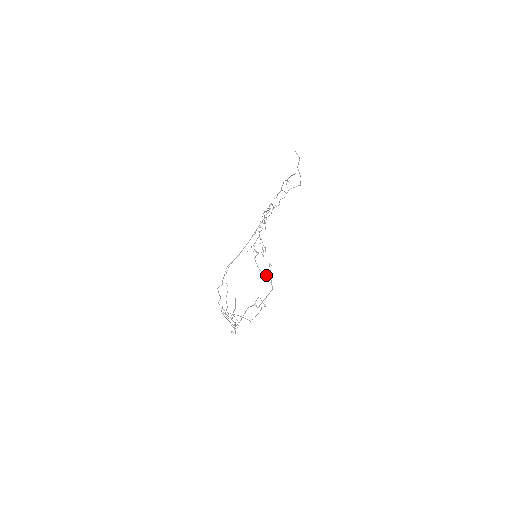
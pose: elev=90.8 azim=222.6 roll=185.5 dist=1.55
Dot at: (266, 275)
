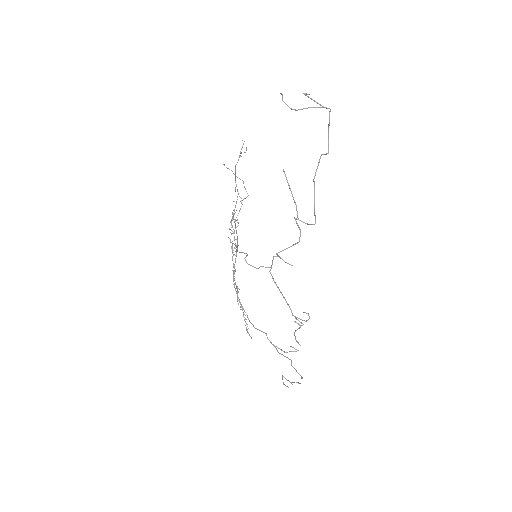
Dot at: (309, 107)
